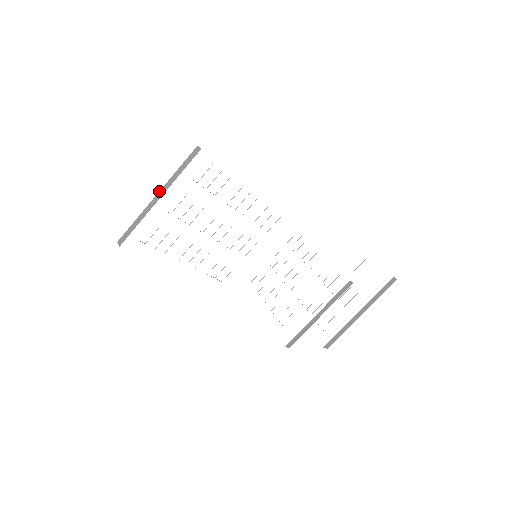
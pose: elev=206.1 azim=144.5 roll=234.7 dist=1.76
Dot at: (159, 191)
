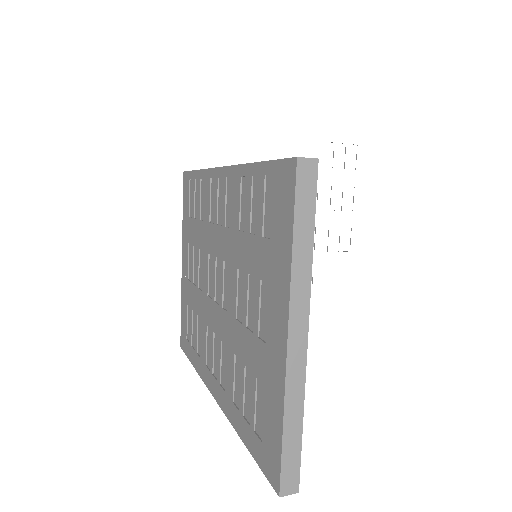
Dot at: (288, 324)
